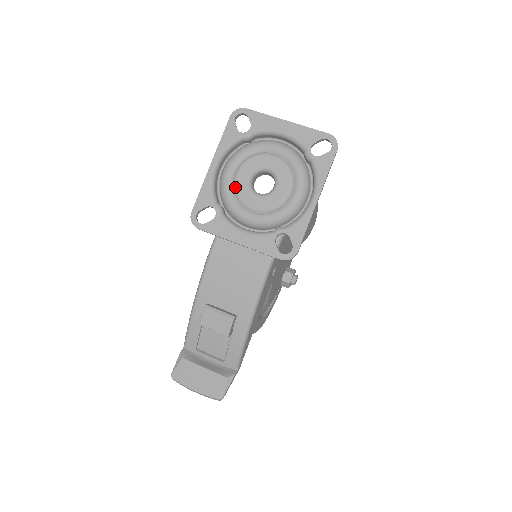
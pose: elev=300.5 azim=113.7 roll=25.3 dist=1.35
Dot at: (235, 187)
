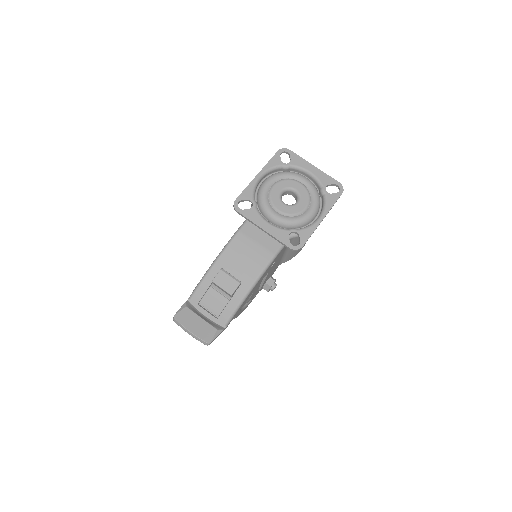
Dot at: (270, 194)
